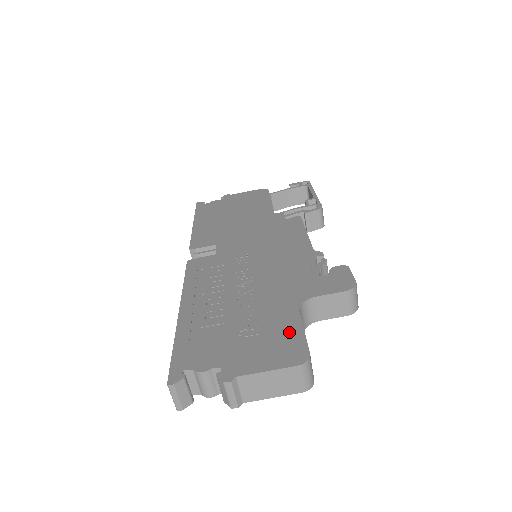
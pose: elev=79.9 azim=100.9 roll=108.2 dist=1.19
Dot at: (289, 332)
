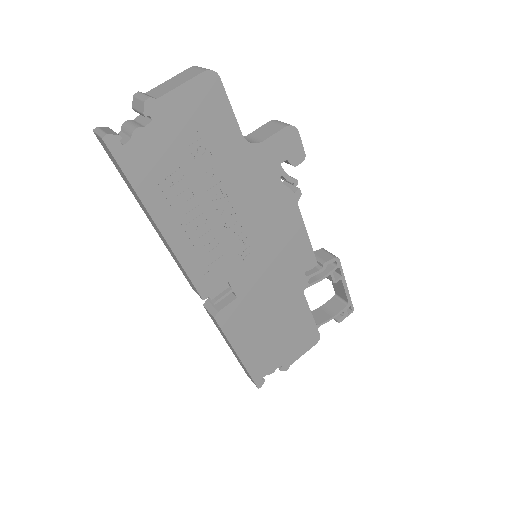
Dot at: occluded
